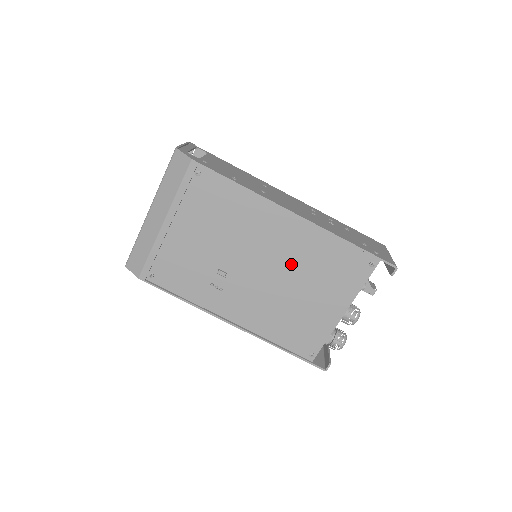
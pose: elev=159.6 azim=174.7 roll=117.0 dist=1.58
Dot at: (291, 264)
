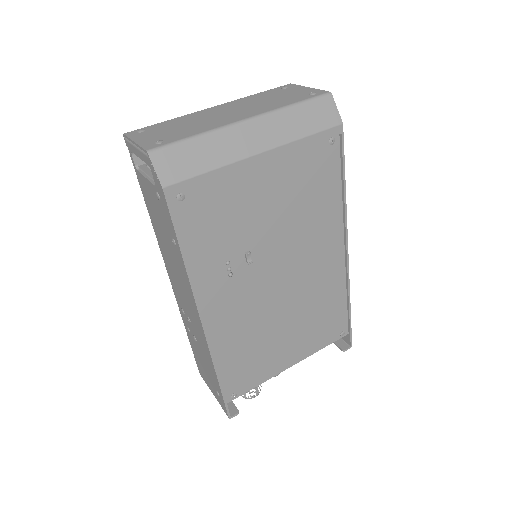
Dot at: (303, 293)
